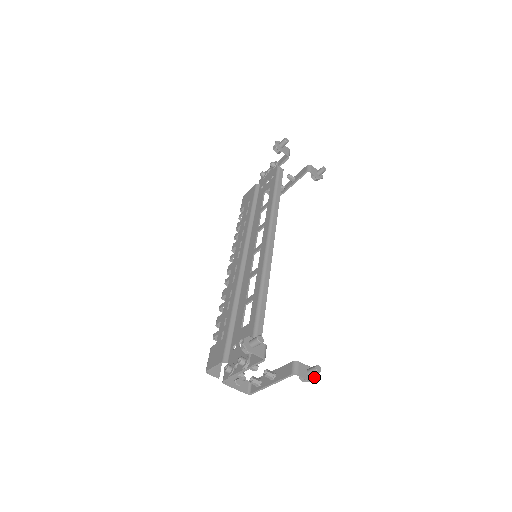
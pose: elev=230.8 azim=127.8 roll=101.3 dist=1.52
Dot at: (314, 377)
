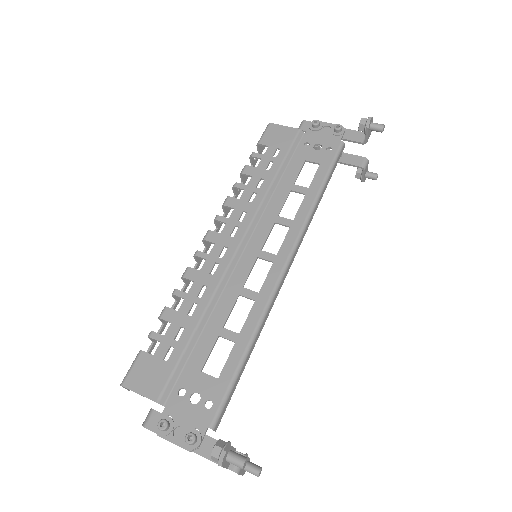
Dot at: occluded
